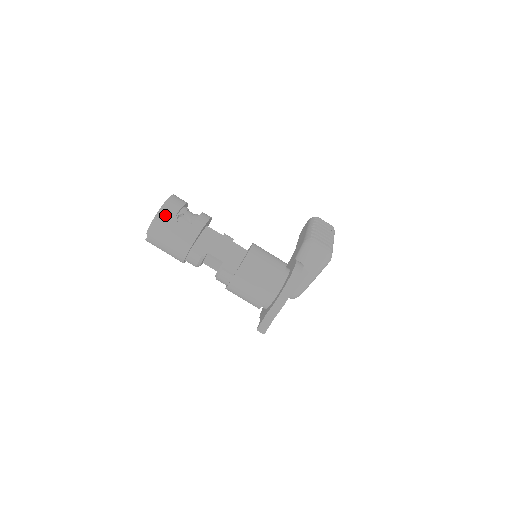
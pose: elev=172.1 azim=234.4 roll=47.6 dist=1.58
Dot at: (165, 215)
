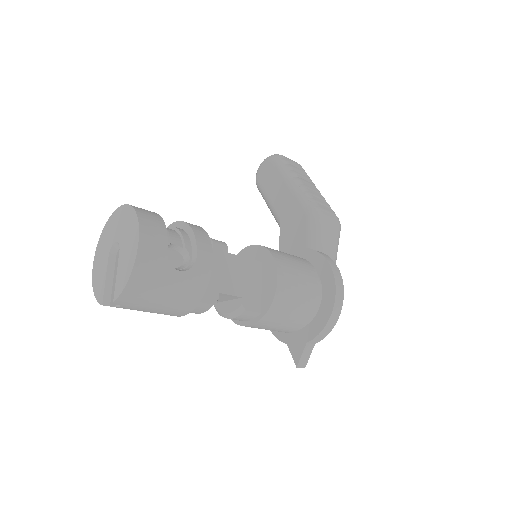
Dot at: (149, 264)
